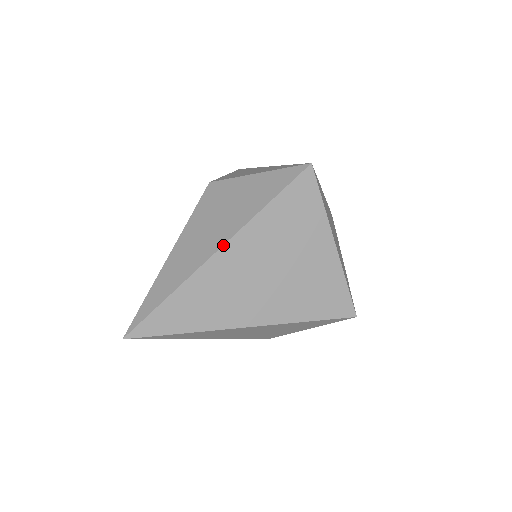
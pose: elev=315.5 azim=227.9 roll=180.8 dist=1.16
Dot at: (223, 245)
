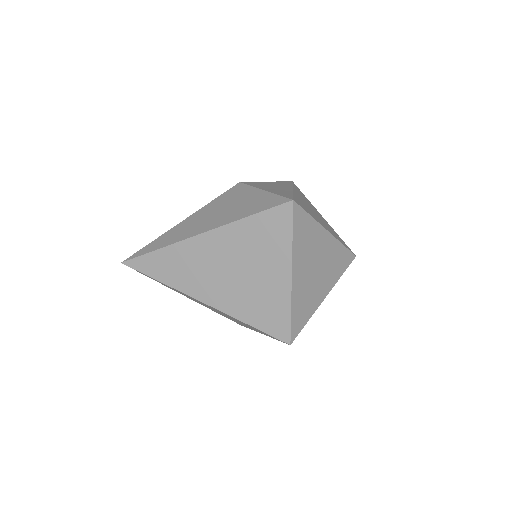
Dot at: (203, 232)
